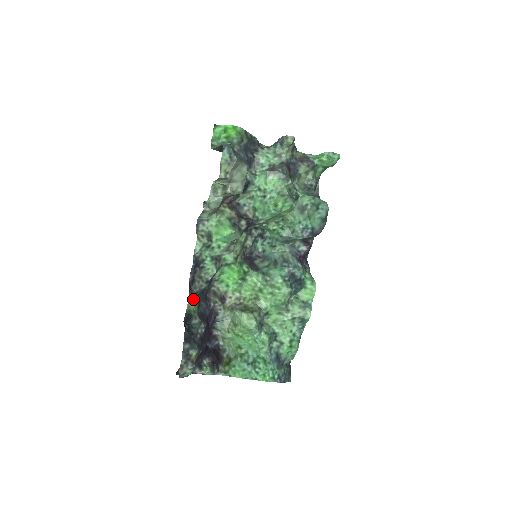
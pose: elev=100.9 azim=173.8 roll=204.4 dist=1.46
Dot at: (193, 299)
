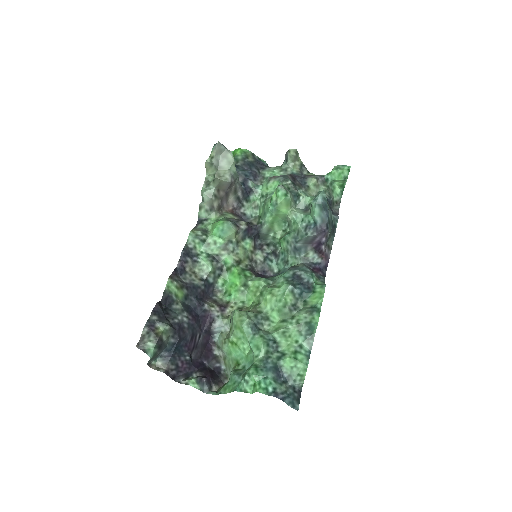
Dot at: (176, 282)
